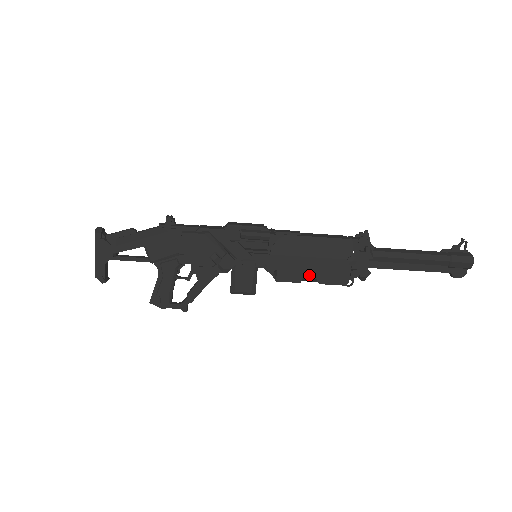
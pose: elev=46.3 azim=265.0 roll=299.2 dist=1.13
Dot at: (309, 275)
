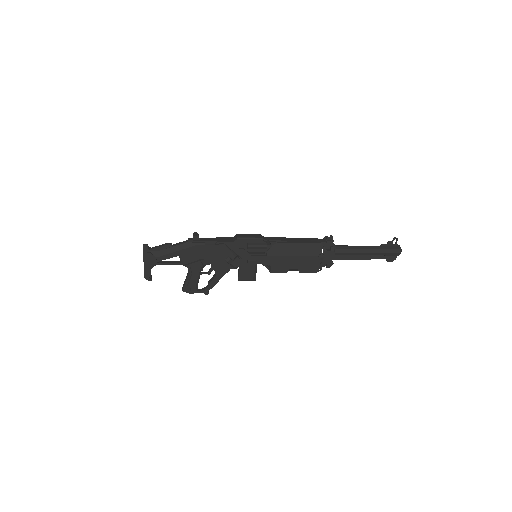
Dot at: (293, 267)
